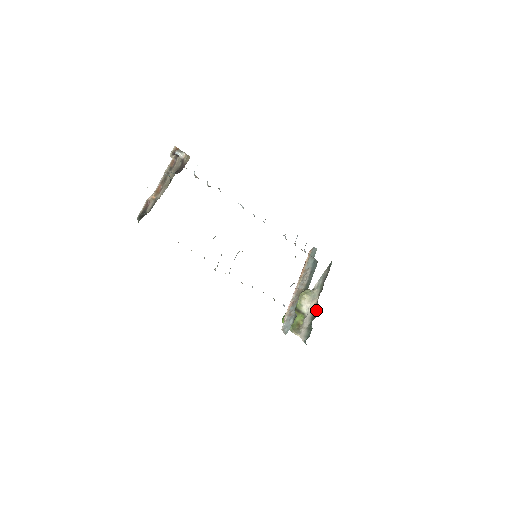
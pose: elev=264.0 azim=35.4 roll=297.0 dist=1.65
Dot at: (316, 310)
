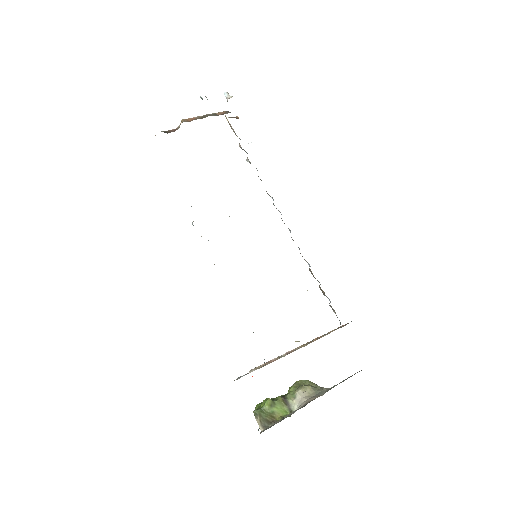
Dot at: occluded
